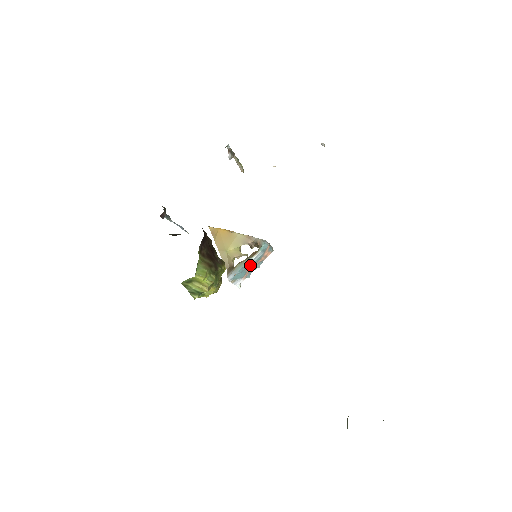
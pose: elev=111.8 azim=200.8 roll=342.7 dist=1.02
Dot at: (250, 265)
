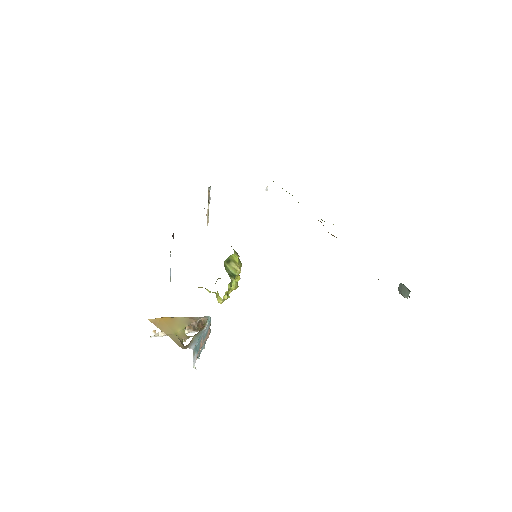
Dot at: (202, 339)
